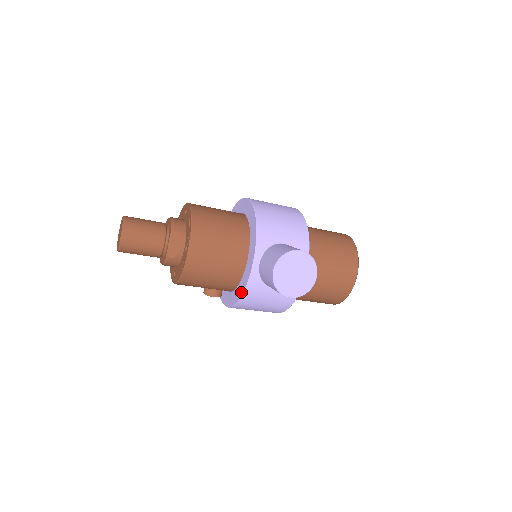
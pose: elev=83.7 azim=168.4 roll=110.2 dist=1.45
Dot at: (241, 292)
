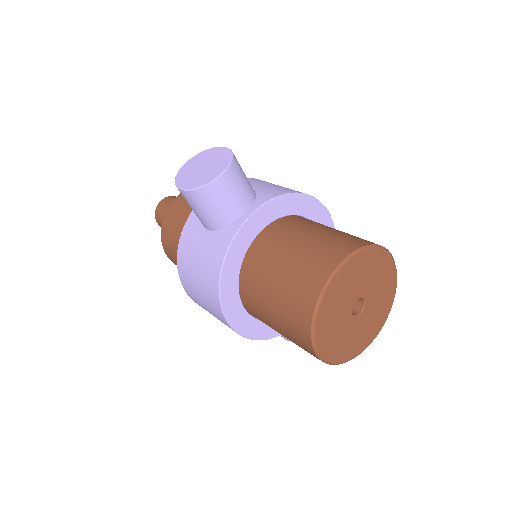
Dot at: occluded
